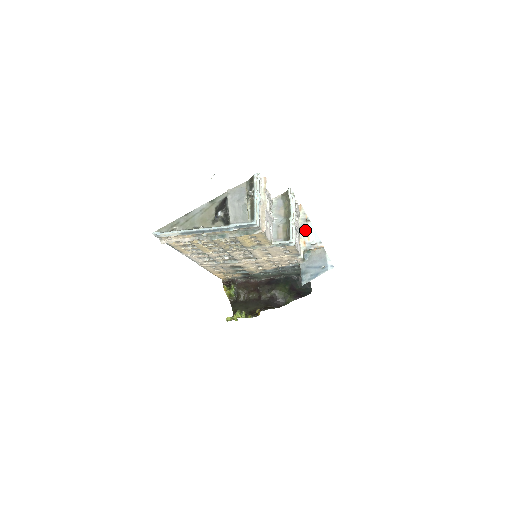
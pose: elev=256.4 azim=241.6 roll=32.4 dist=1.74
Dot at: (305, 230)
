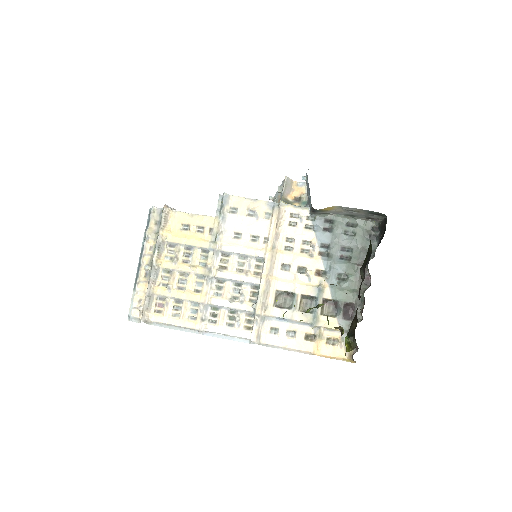
Dot at: (275, 201)
